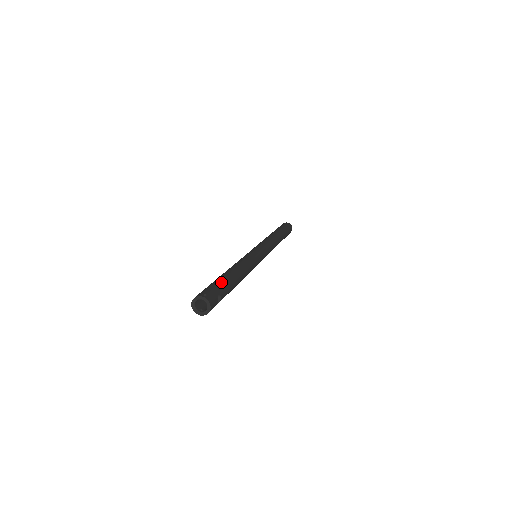
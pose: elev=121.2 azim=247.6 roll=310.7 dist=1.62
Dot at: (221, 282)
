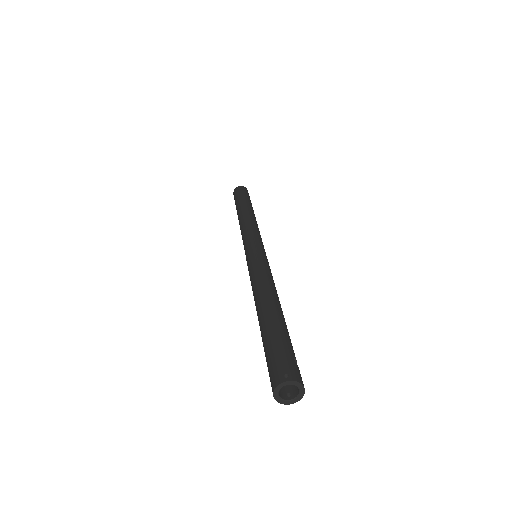
Dot at: (278, 335)
